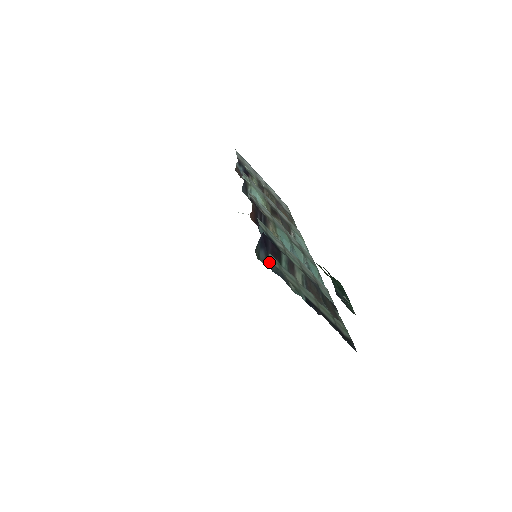
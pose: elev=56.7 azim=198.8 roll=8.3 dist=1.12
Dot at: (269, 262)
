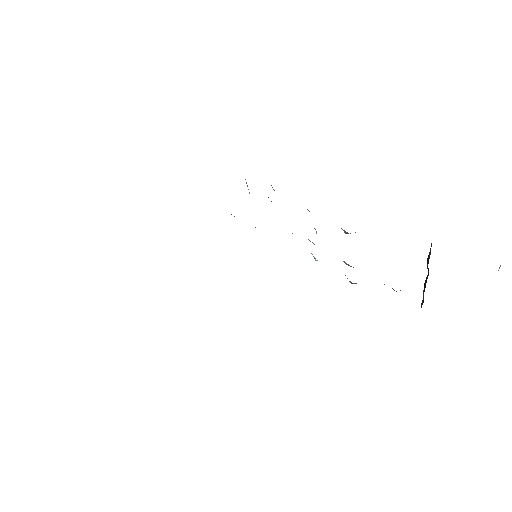
Dot at: occluded
